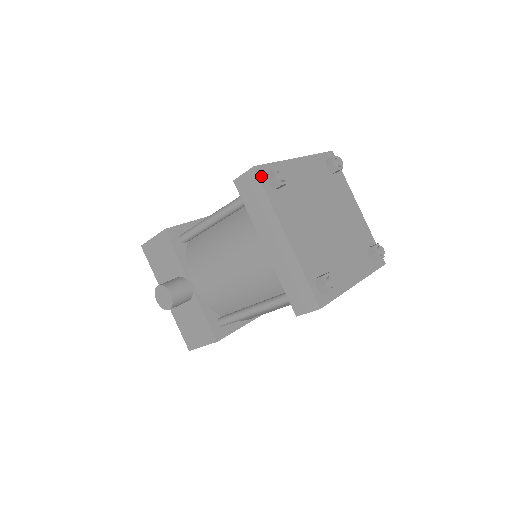
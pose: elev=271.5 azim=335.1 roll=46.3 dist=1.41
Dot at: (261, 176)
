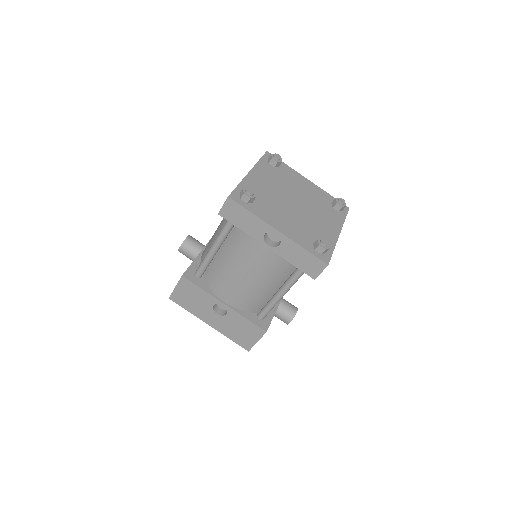
Dot at: (267, 155)
